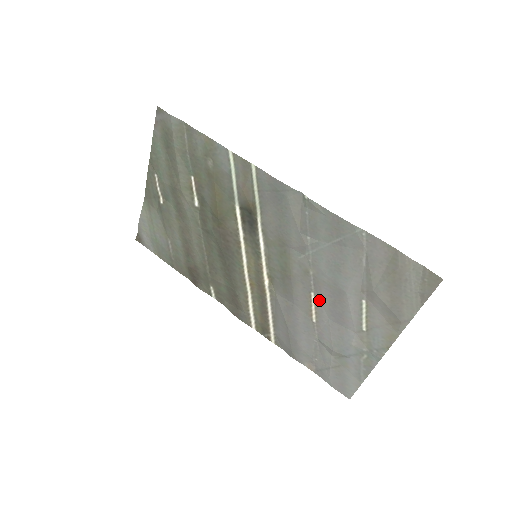
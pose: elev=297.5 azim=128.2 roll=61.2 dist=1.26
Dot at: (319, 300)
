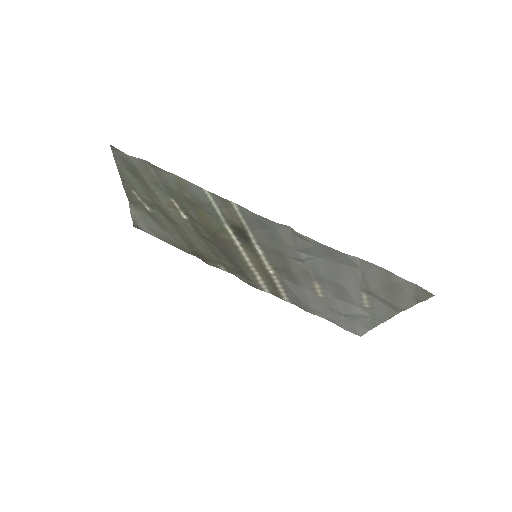
Dot at: (323, 287)
